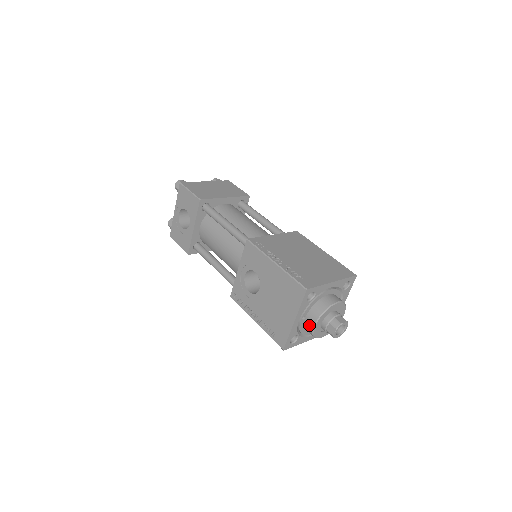
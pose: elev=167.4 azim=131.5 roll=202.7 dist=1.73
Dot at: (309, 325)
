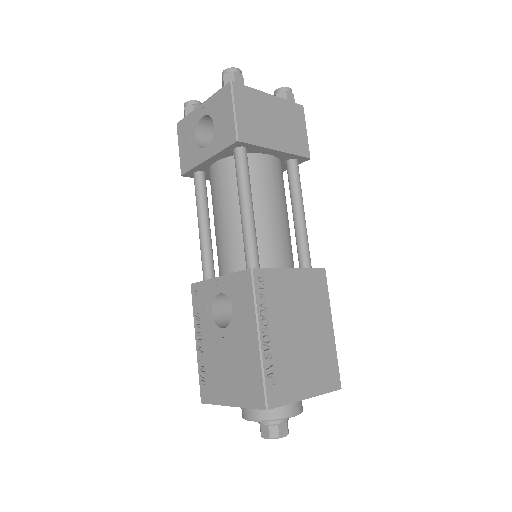
Dot at: (245, 412)
